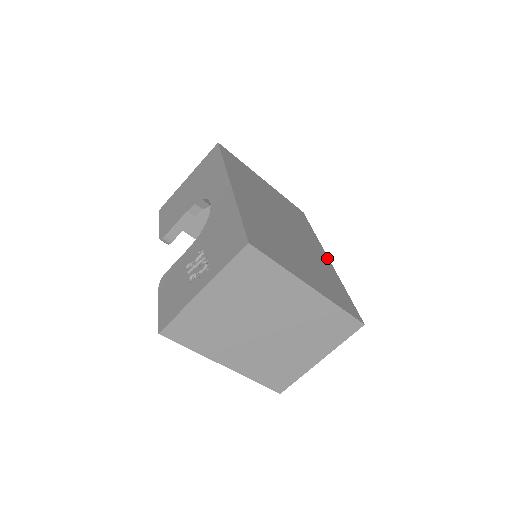
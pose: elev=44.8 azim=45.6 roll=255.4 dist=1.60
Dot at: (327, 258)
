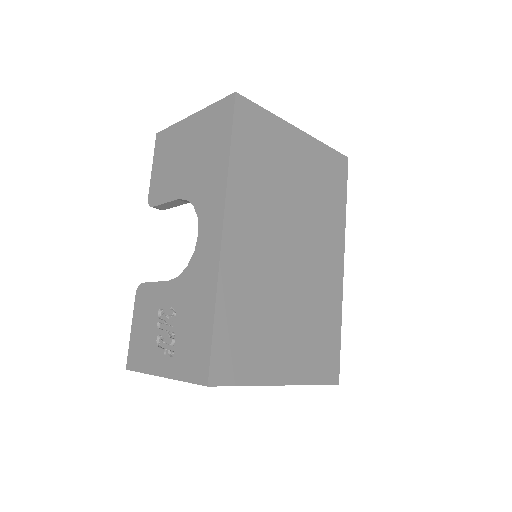
Dot at: (341, 268)
